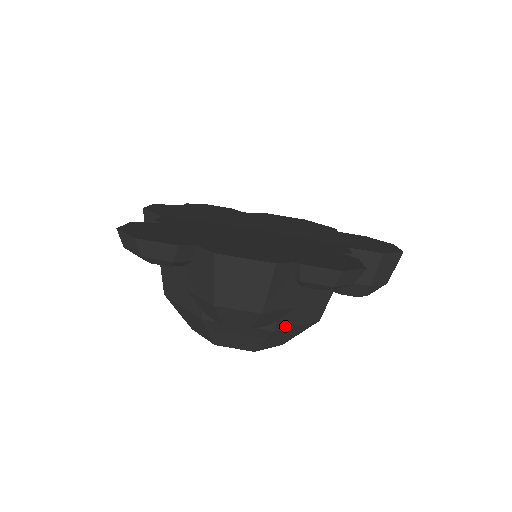
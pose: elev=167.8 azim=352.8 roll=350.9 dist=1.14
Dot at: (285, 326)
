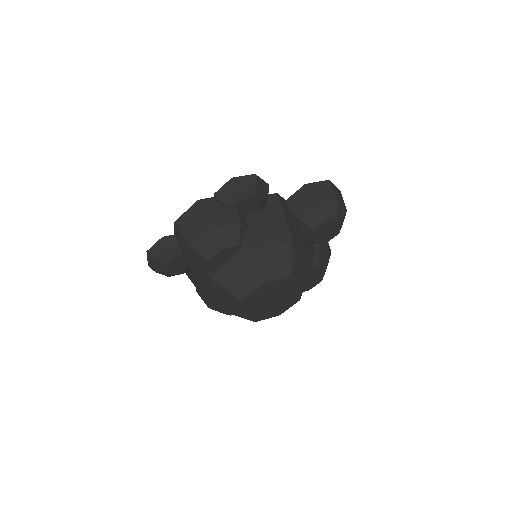
Dot at: (257, 246)
